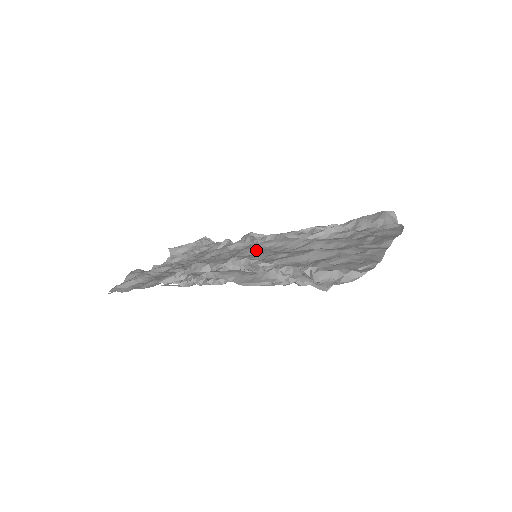
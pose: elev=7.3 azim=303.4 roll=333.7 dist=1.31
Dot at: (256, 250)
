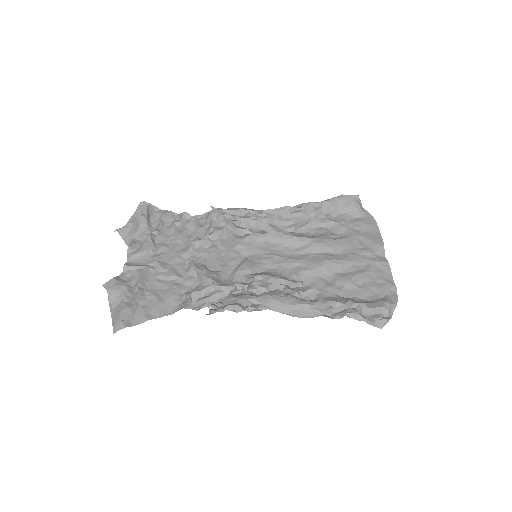
Dot at: (252, 248)
